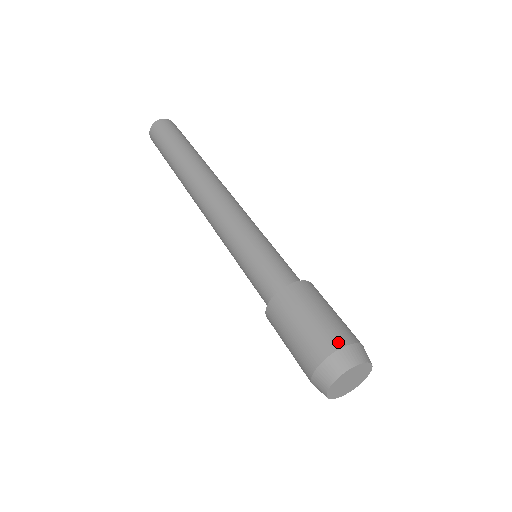
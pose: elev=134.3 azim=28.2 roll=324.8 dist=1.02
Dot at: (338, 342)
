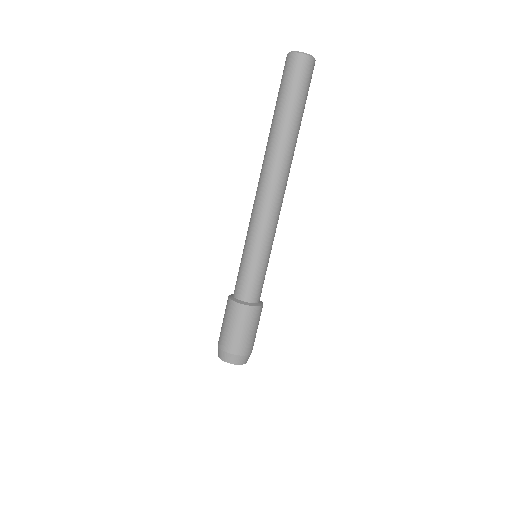
Dot at: (241, 352)
